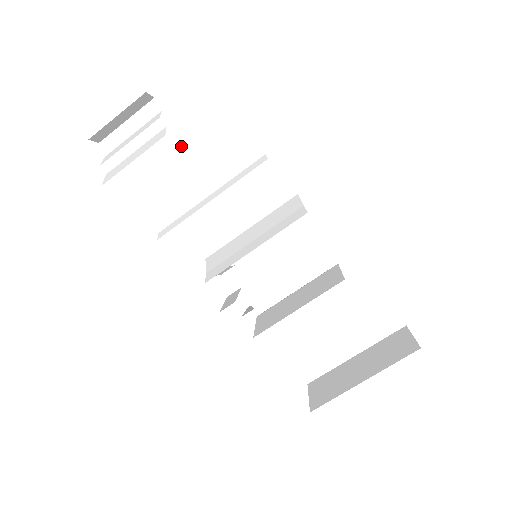
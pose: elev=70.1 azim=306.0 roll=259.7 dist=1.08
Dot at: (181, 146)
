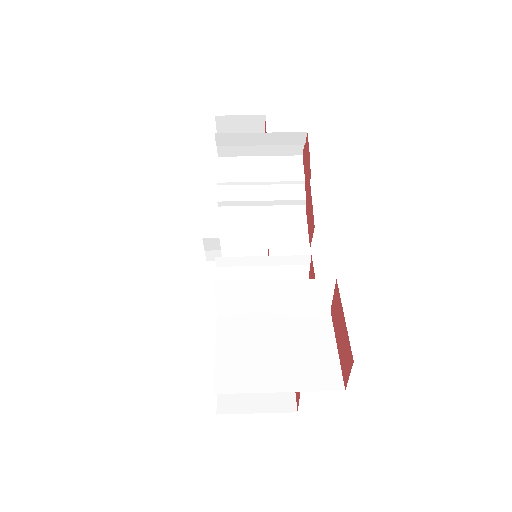
Dot at: (261, 174)
